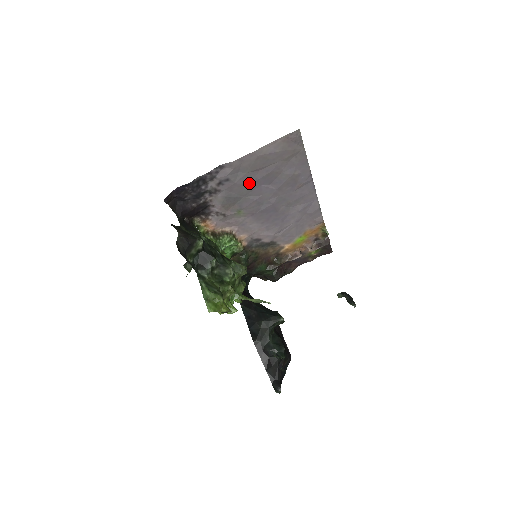
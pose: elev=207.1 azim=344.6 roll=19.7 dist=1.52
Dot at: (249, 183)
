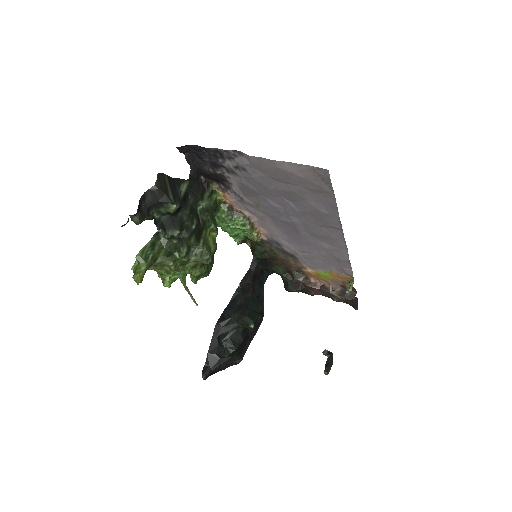
Dot at: (268, 187)
